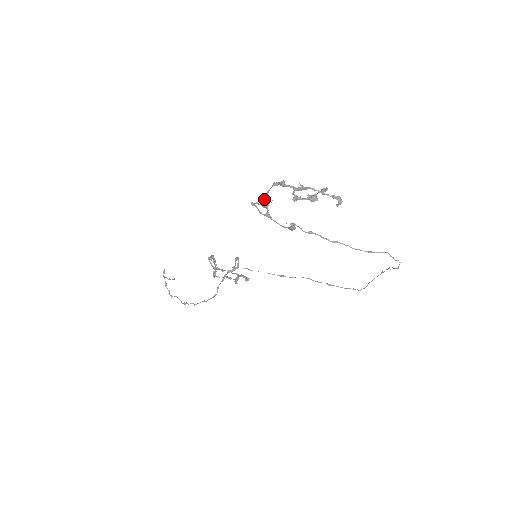
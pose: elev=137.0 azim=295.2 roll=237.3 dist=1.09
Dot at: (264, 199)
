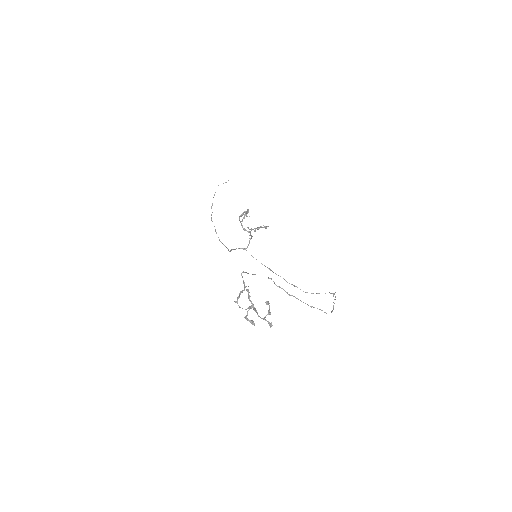
Dot at: (240, 292)
